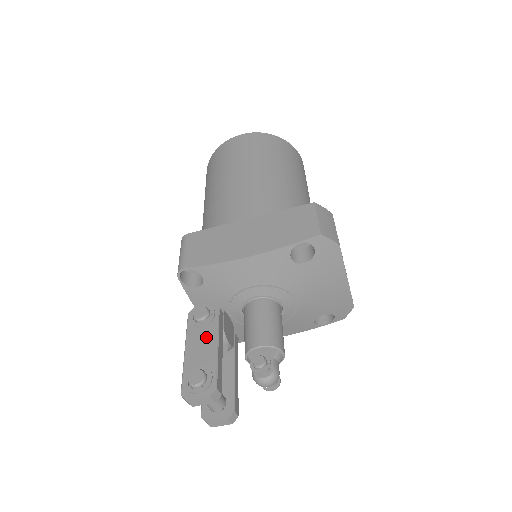
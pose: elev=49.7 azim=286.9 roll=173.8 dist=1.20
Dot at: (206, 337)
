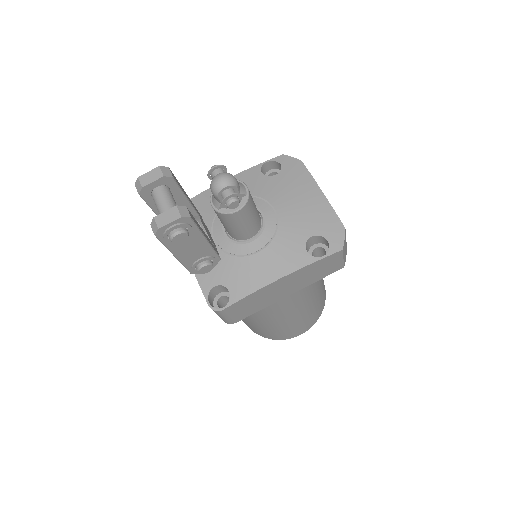
Dot at: occluded
